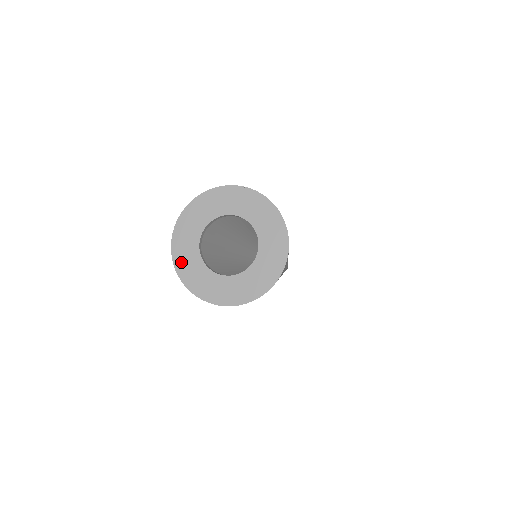
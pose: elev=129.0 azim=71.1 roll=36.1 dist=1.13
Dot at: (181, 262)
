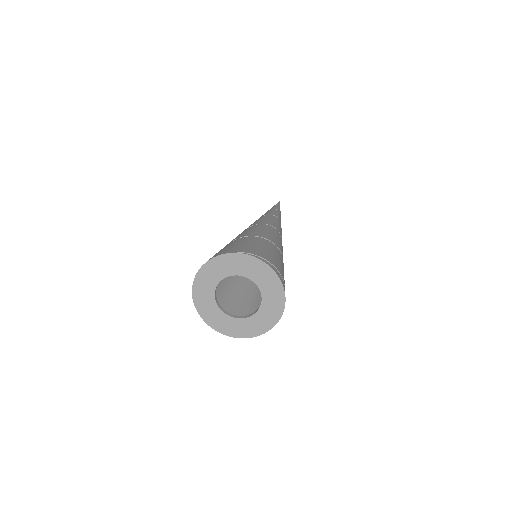
Dot at: (206, 315)
